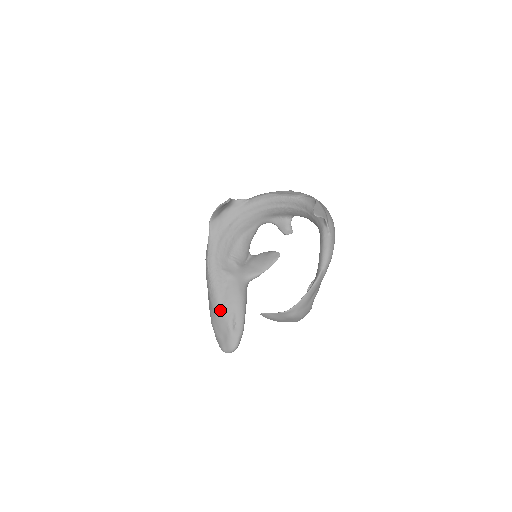
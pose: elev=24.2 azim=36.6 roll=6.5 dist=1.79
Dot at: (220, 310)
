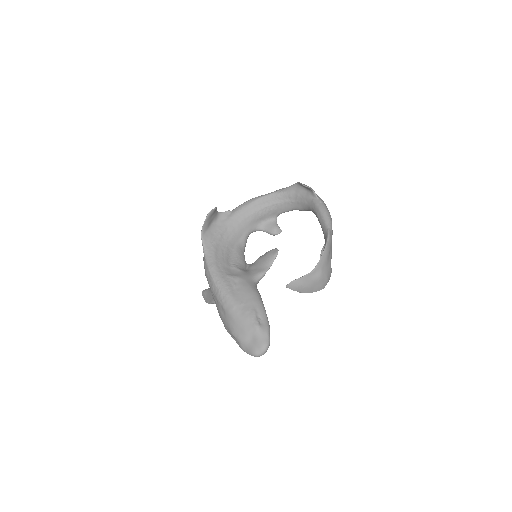
Dot at: (239, 311)
